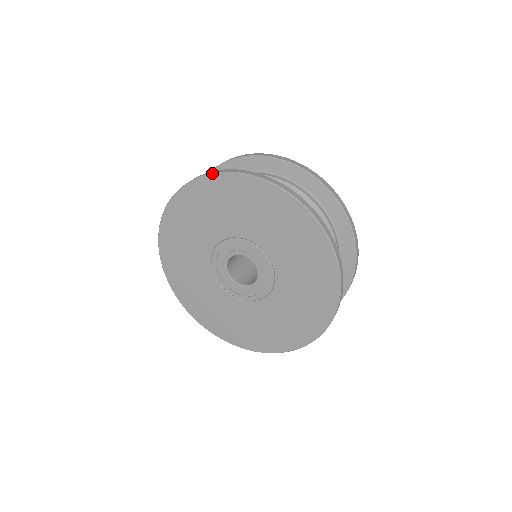
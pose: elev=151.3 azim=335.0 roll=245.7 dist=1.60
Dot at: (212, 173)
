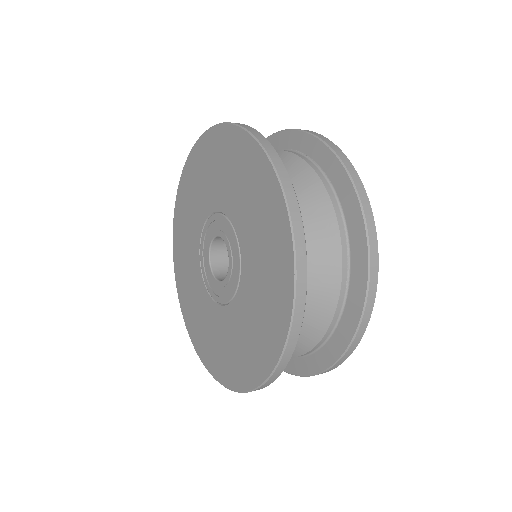
Dot at: (232, 123)
